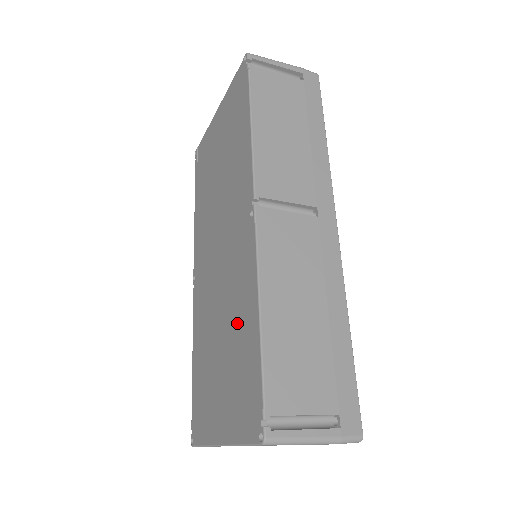
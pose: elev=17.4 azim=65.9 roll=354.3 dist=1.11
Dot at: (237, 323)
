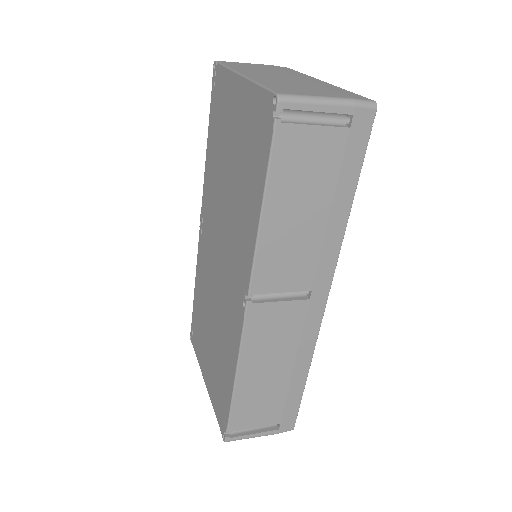
Dot at: (222, 349)
